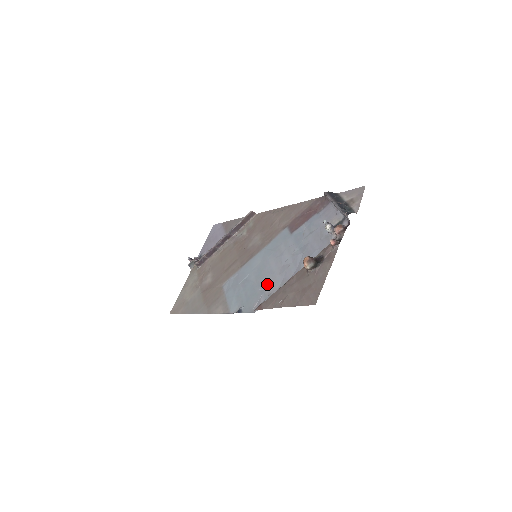
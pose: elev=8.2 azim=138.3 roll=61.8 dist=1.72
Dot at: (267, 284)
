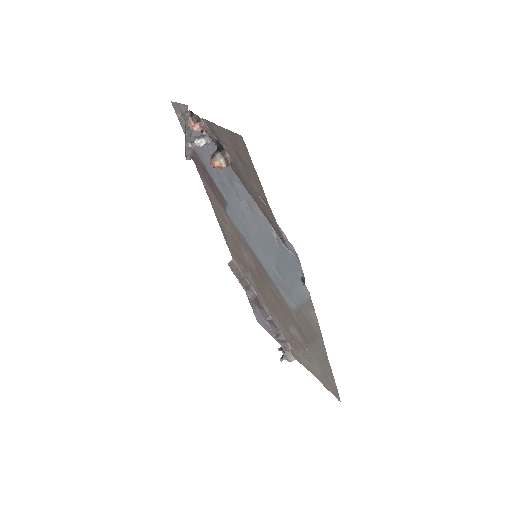
Dot at: (270, 235)
